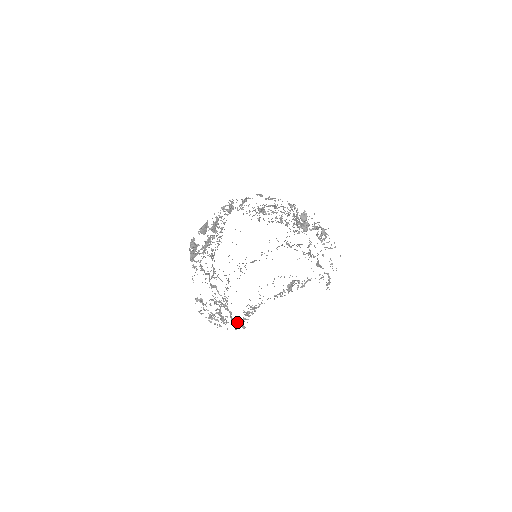
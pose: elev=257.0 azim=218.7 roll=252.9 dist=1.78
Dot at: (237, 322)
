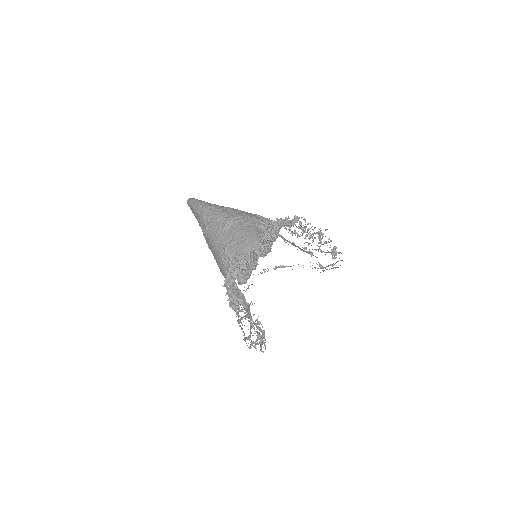
Dot at: (260, 327)
